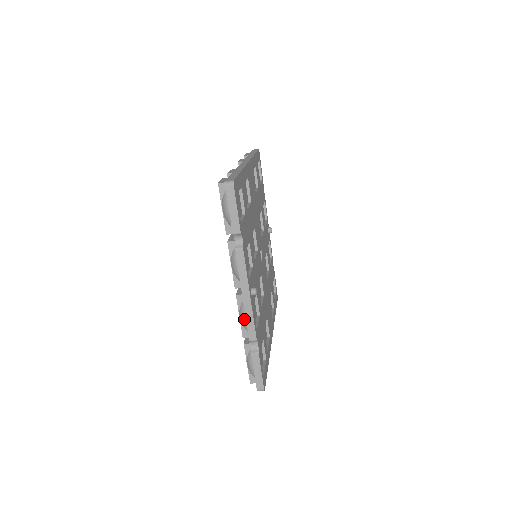
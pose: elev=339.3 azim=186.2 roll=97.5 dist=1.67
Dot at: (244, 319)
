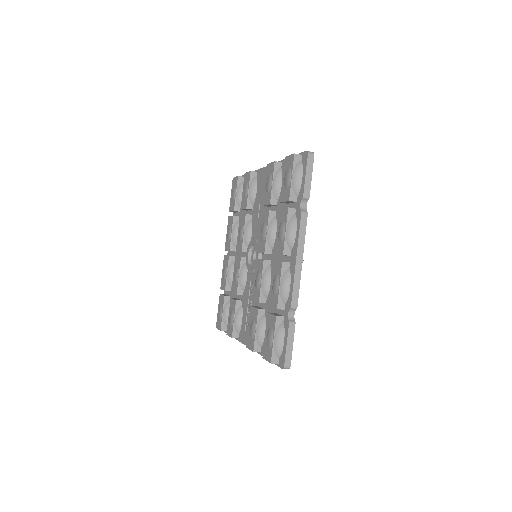
Dot at: (287, 286)
